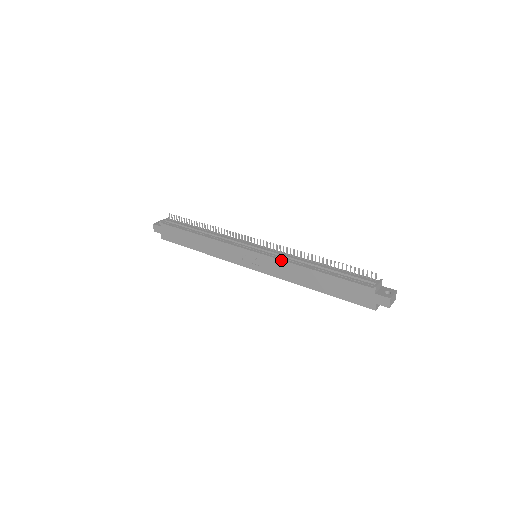
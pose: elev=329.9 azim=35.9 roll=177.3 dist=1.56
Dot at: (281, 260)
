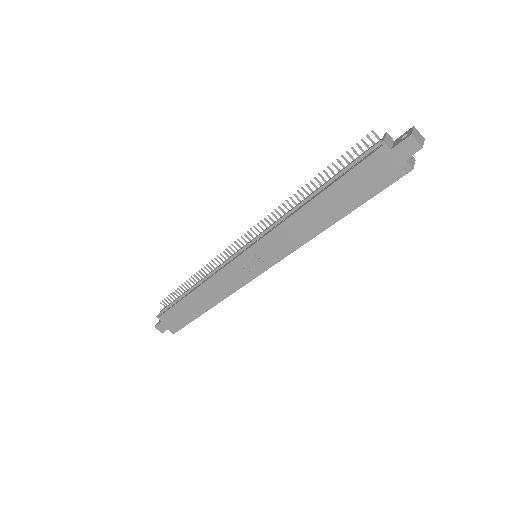
Dot at: (275, 229)
